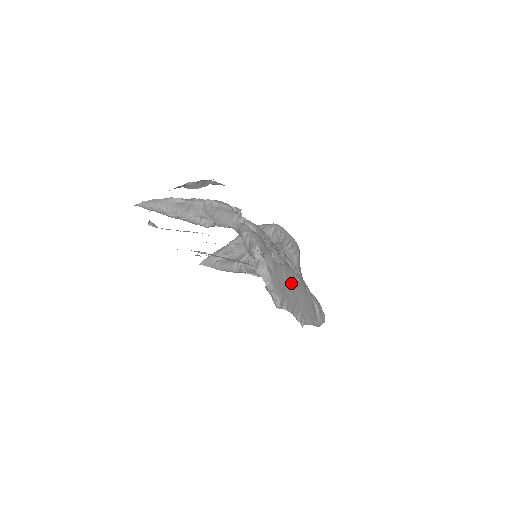
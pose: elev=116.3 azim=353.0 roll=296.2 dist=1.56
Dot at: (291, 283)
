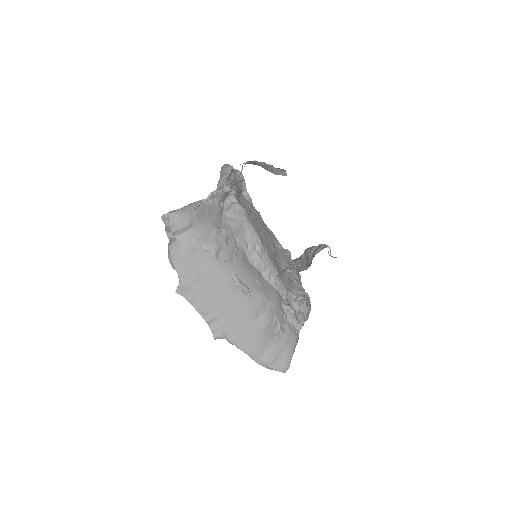
Dot at: (219, 285)
